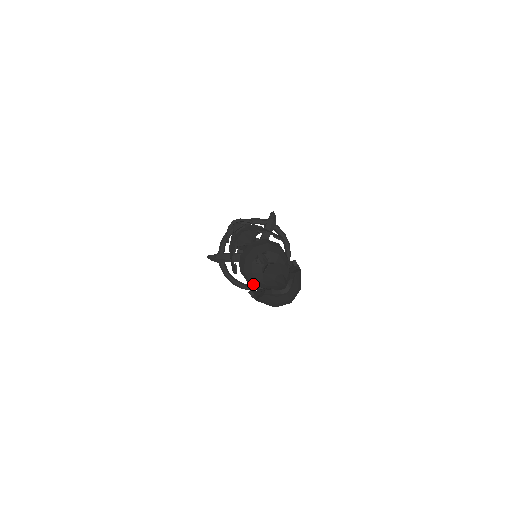
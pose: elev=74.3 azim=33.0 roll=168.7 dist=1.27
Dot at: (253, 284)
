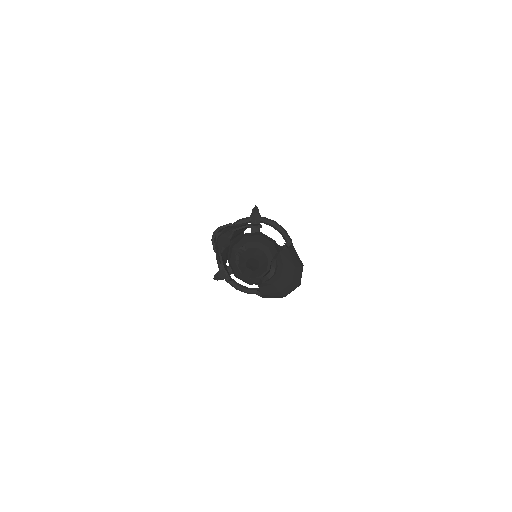
Dot at: (250, 283)
